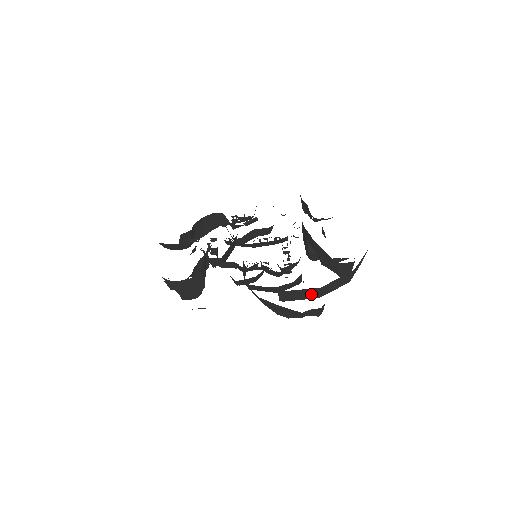
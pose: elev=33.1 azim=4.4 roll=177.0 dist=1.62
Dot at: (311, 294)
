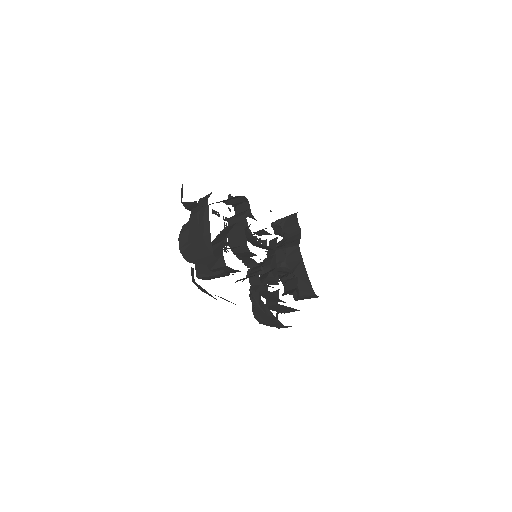
Dot at: (287, 311)
